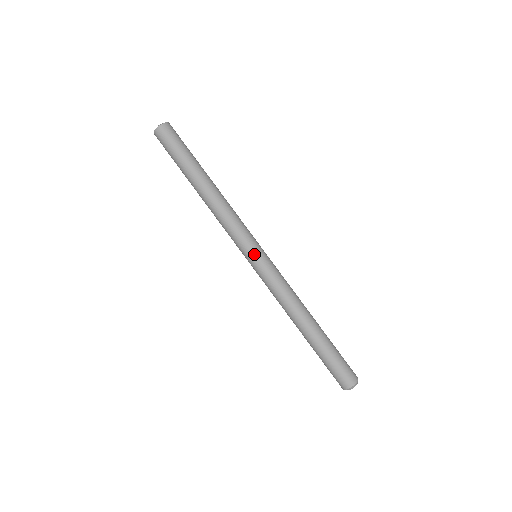
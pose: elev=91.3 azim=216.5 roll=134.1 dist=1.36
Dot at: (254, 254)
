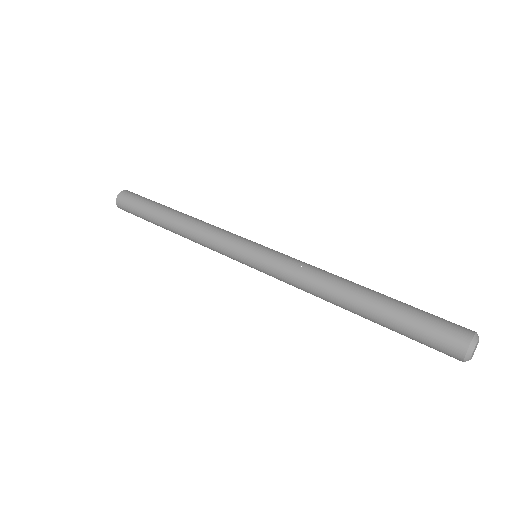
Dot at: (259, 244)
